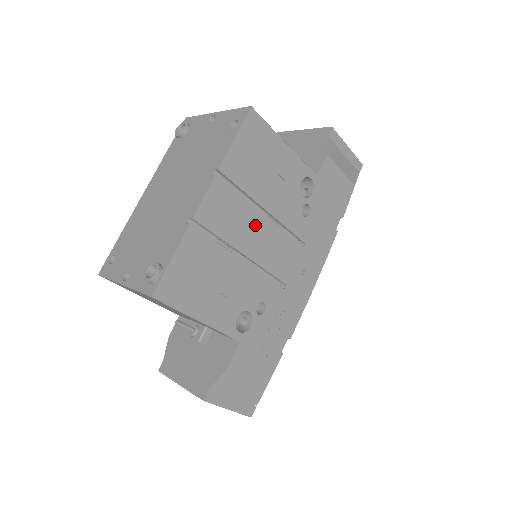
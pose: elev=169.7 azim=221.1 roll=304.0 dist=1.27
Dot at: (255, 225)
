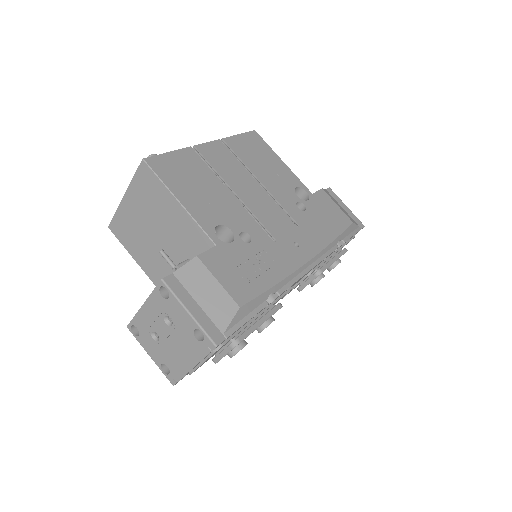
Dot at: (248, 183)
